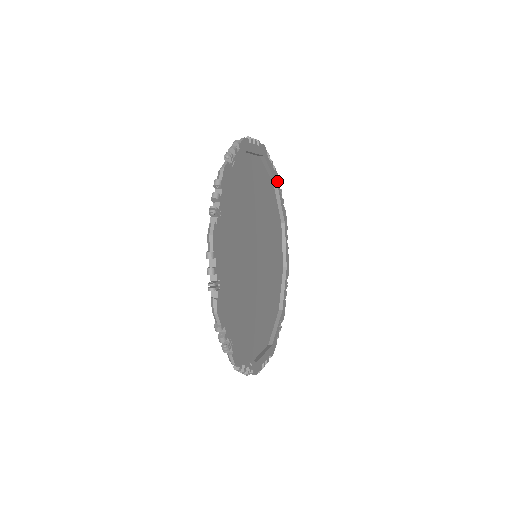
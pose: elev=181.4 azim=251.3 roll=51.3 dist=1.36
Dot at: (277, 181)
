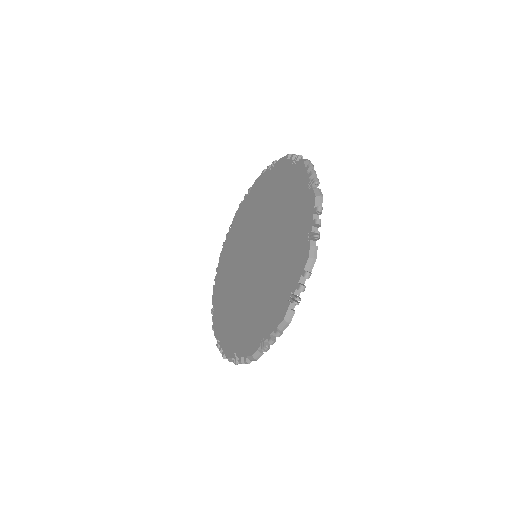
Dot at: occluded
